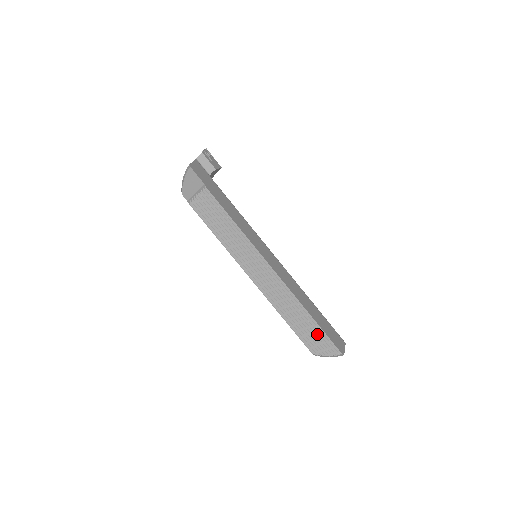
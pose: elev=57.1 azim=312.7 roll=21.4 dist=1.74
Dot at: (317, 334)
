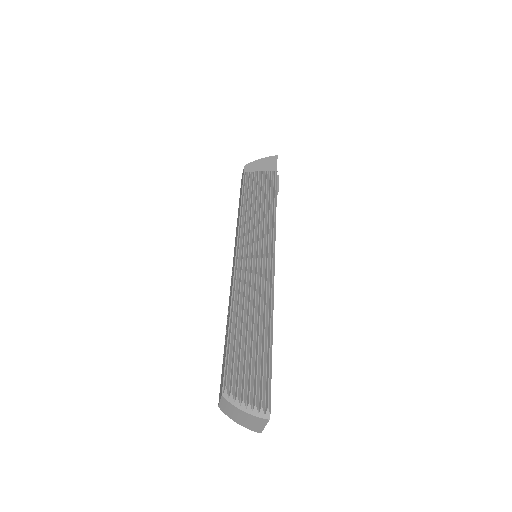
Dot at: (259, 364)
